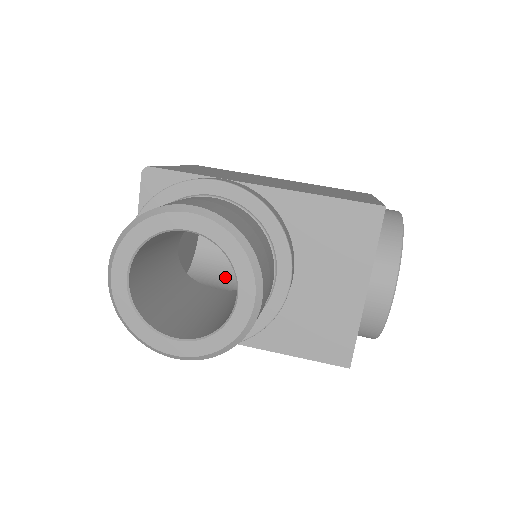
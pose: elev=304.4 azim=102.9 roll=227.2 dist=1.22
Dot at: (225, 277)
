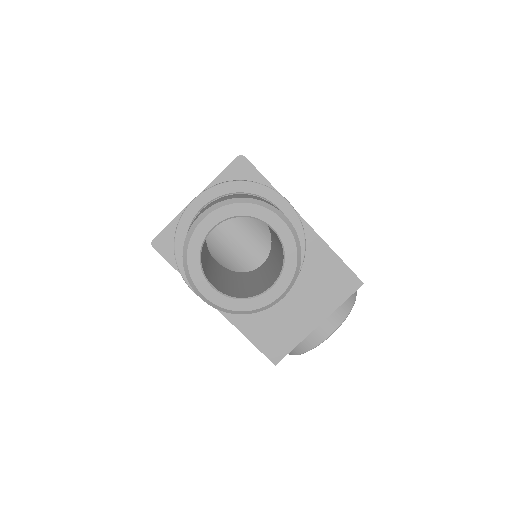
Dot at: (213, 252)
